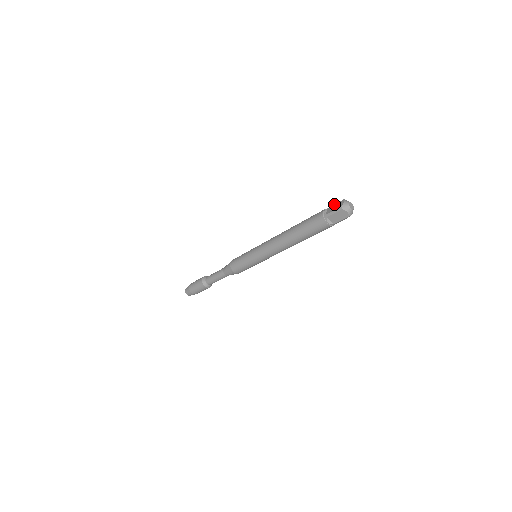
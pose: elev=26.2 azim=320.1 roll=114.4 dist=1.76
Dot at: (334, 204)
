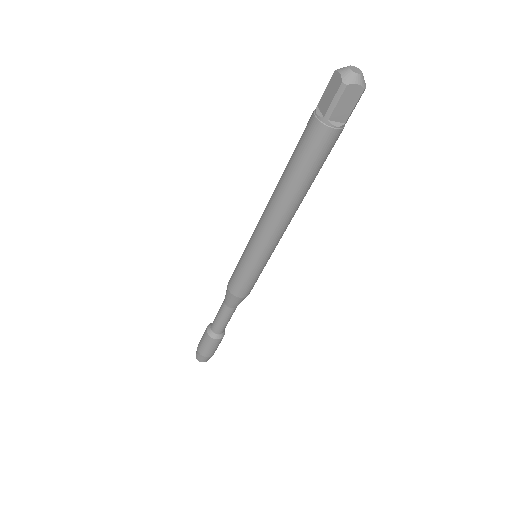
Dot at: occluded
